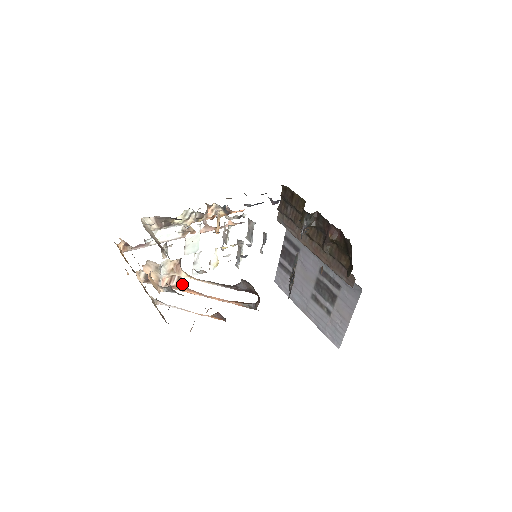
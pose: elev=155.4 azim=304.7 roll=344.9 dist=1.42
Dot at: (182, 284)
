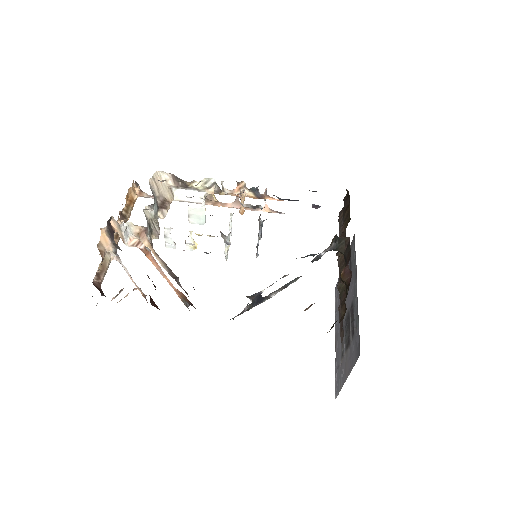
Dot at: (149, 251)
